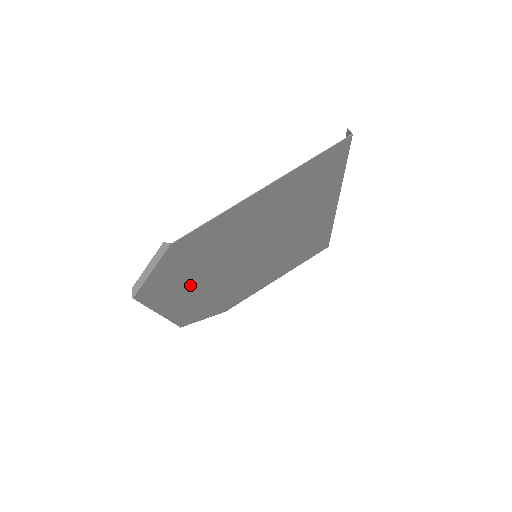
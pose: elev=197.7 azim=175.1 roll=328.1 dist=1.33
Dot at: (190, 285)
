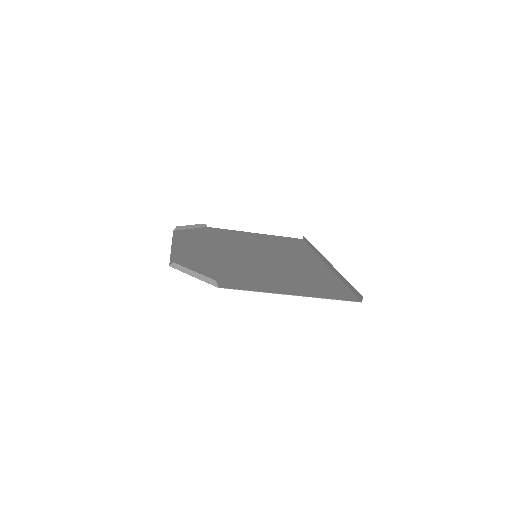
Dot at: (205, 257)
